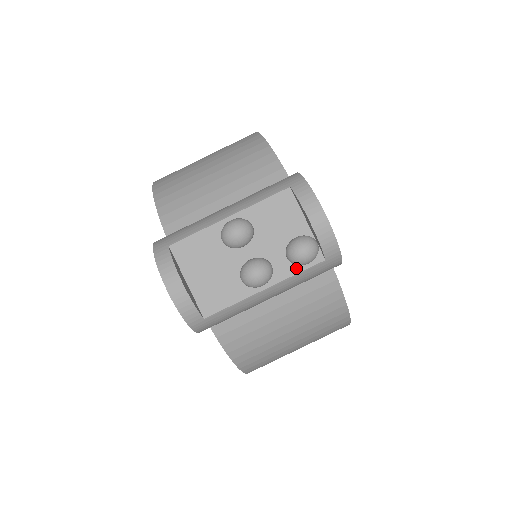
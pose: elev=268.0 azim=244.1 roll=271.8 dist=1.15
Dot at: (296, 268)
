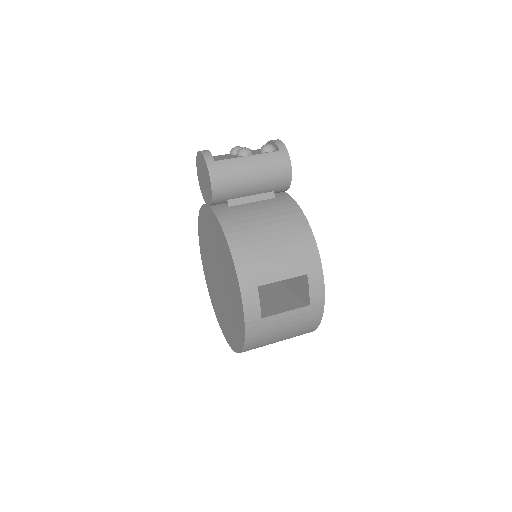
Dot at: (265, 153)
